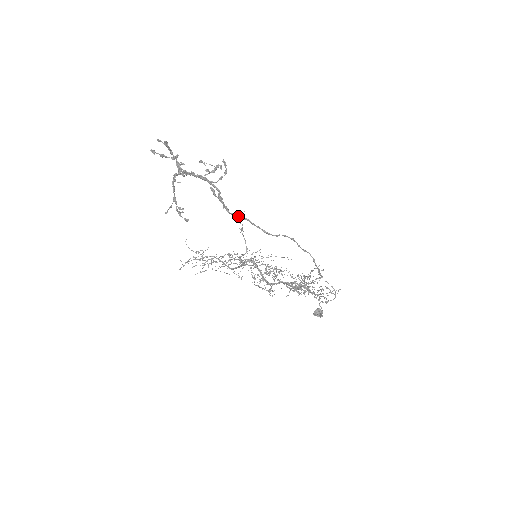
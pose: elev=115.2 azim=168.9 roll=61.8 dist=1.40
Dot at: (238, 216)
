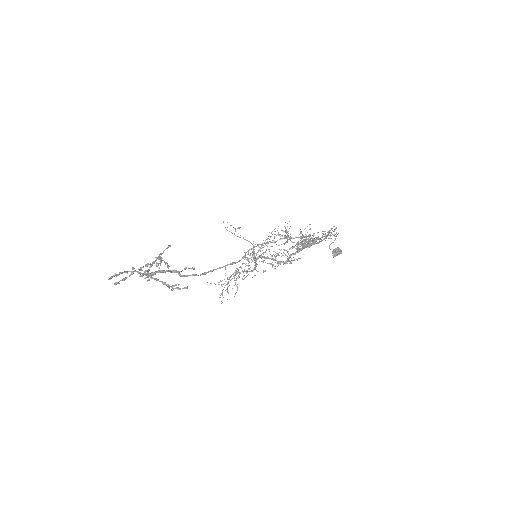
Dot at: (205, 273)
